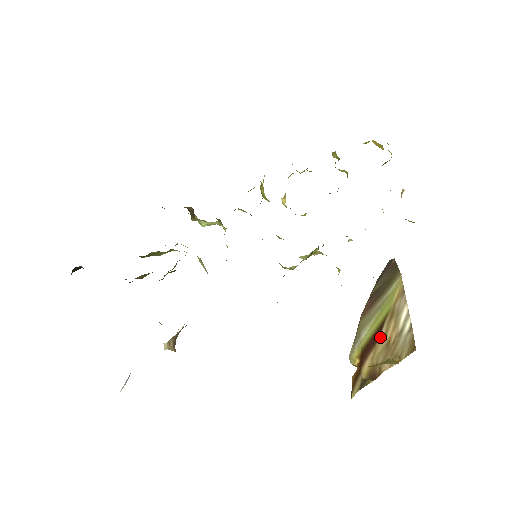
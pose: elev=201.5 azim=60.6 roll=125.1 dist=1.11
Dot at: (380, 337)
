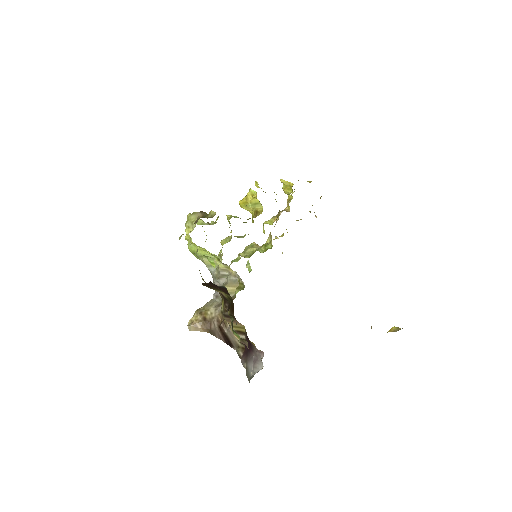
Dot at: occluded
